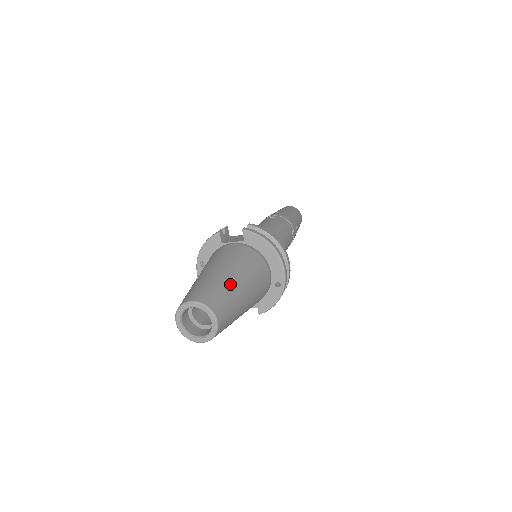
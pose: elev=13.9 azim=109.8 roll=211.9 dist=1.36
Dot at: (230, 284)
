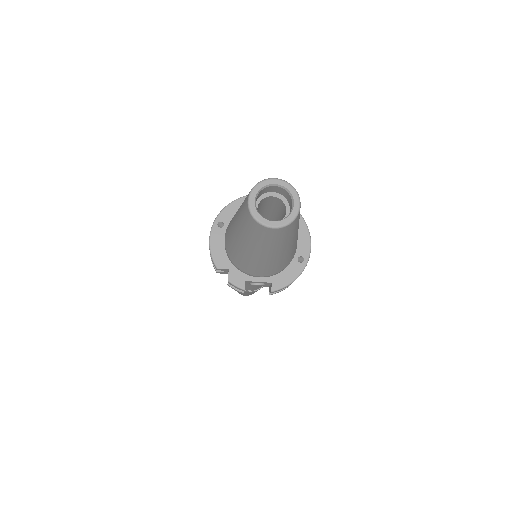
Dot at: occluded
